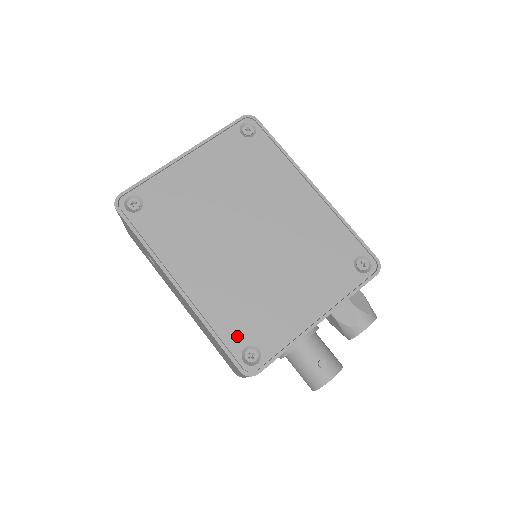
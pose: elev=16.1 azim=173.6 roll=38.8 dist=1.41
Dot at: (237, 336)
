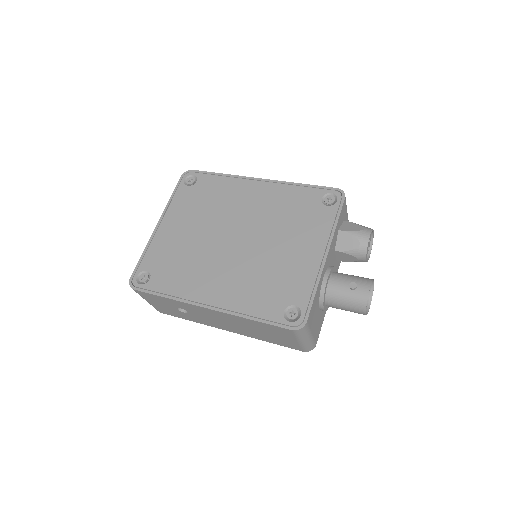
Dot at: (272, 308)
